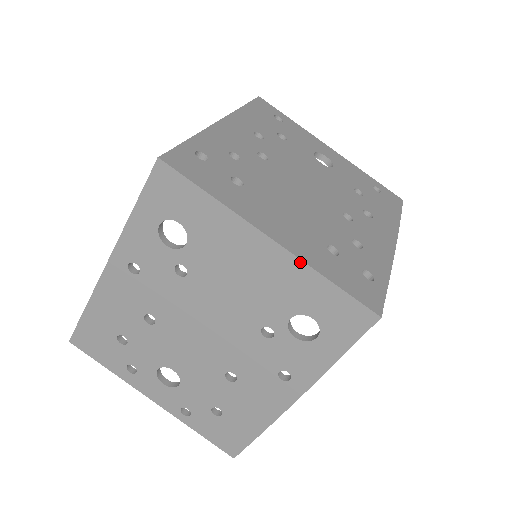
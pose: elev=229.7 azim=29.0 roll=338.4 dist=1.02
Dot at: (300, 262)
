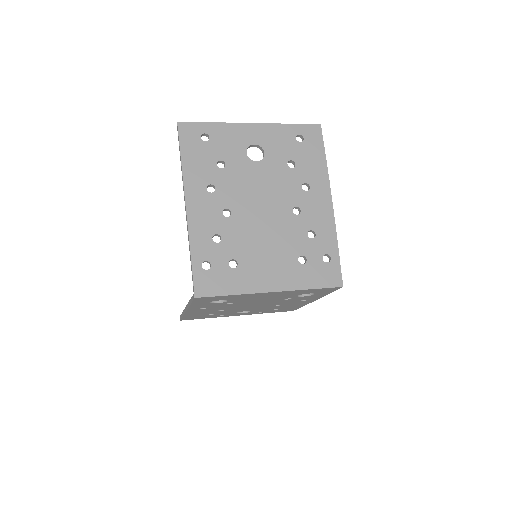
Dot at: (292, 291)
